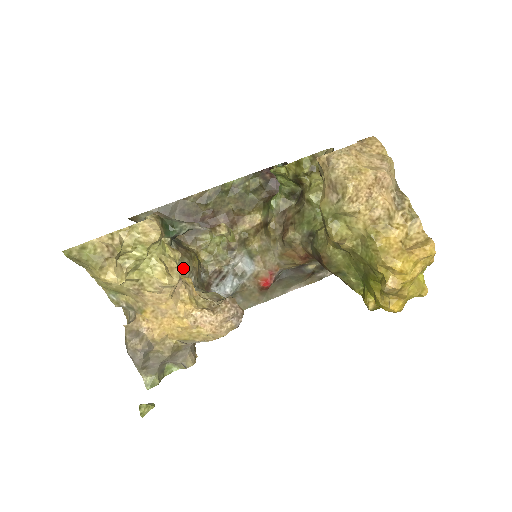
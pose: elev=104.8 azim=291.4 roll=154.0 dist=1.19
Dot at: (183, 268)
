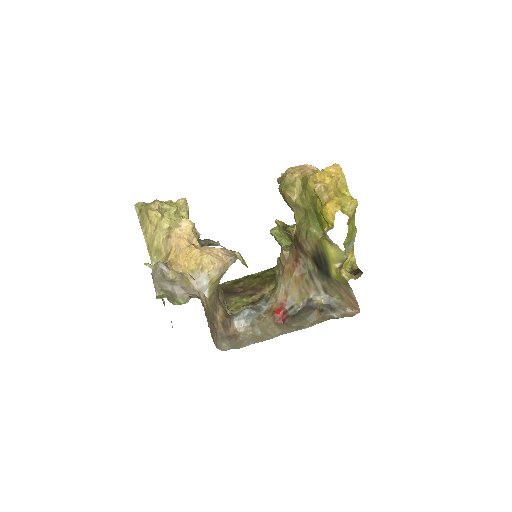
Dot at: occluded
